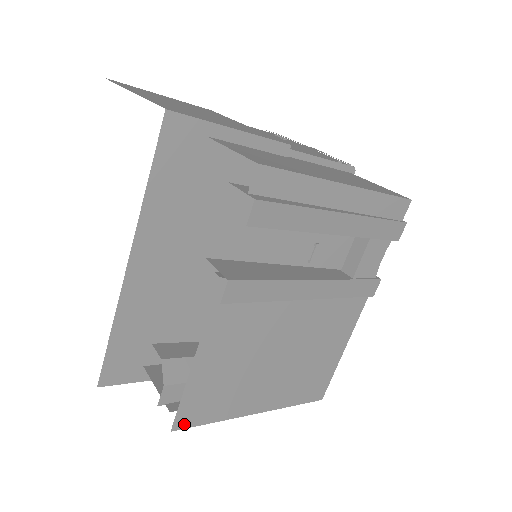
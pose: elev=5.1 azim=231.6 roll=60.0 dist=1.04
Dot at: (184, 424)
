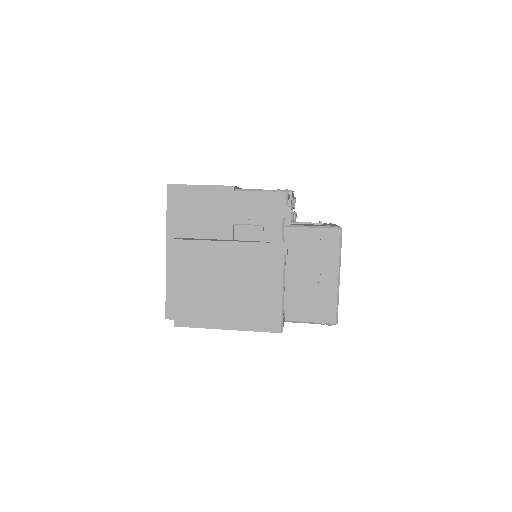
Dot at: (180, 324)
